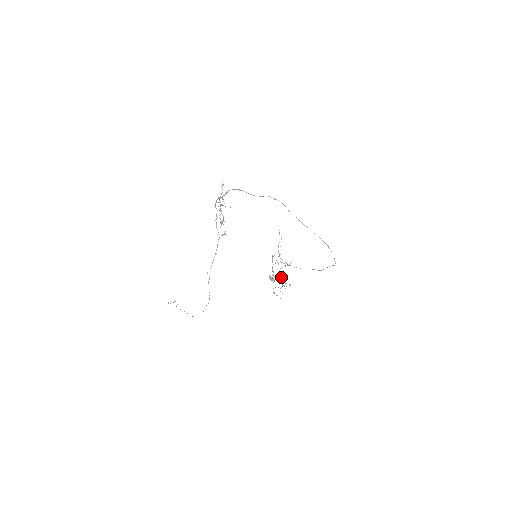
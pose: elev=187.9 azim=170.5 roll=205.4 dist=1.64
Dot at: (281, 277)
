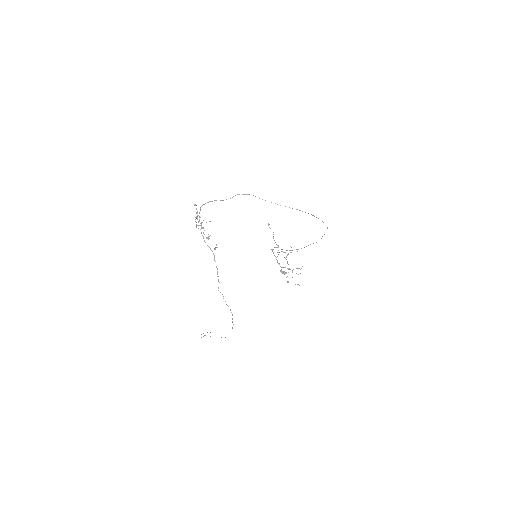
Dot at: occluded
